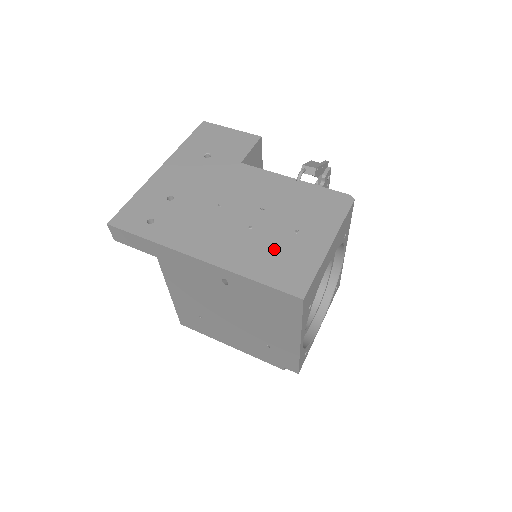
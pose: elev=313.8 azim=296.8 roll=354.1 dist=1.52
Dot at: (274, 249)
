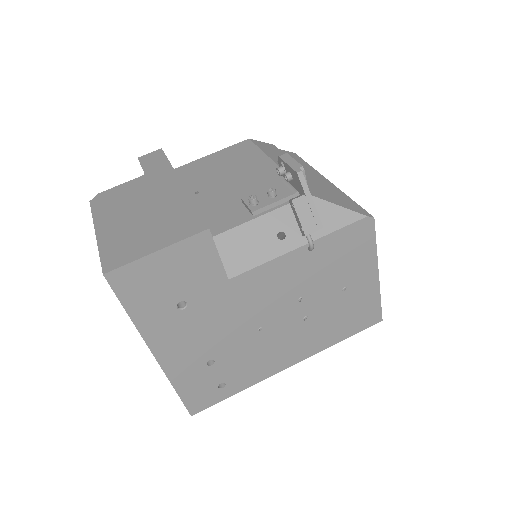
Dot at: (339, 315)
